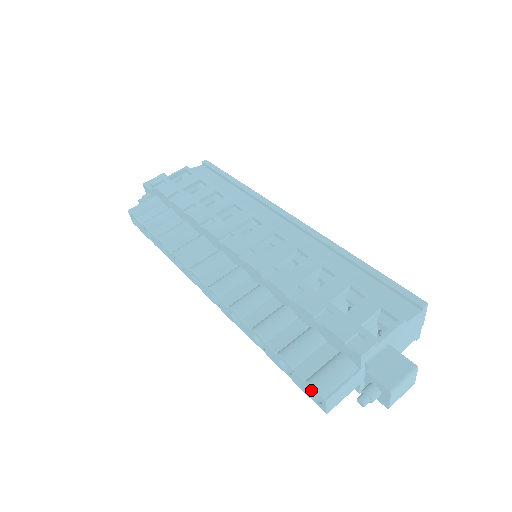
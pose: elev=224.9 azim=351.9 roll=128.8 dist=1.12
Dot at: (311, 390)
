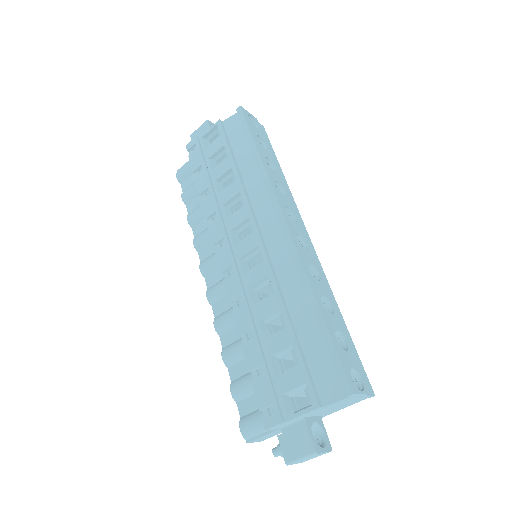
Dot at: occluded
